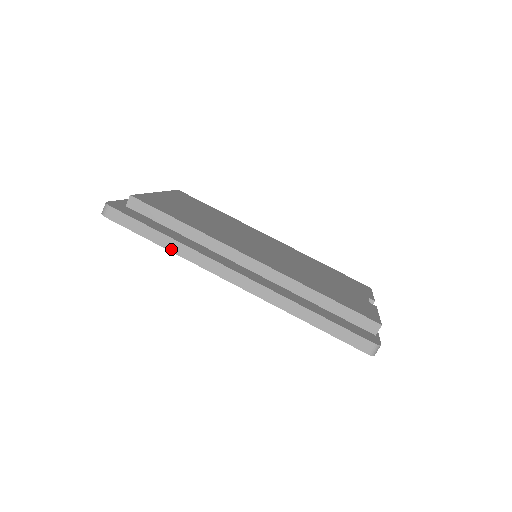
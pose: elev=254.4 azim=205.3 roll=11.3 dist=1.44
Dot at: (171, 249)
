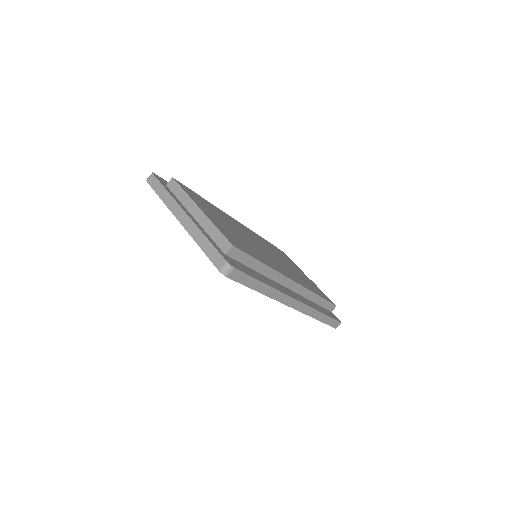
Dot at: (266, 293)
